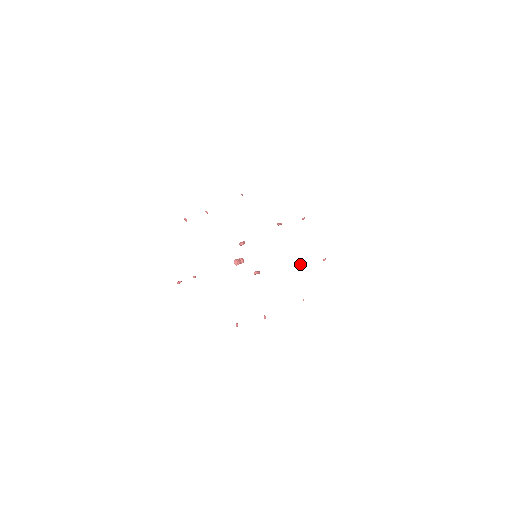
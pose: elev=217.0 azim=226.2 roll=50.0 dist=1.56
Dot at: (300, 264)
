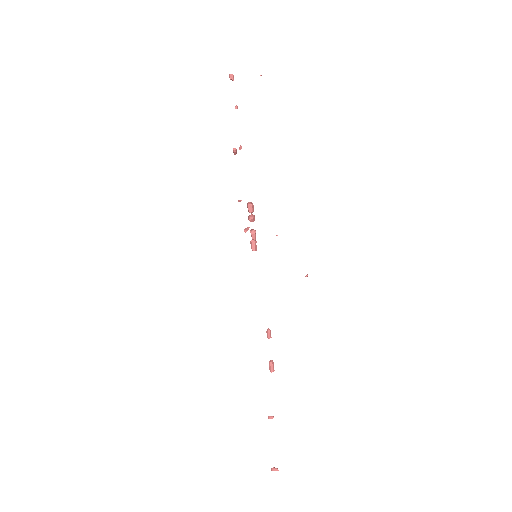
Dot at: (273, 366)
